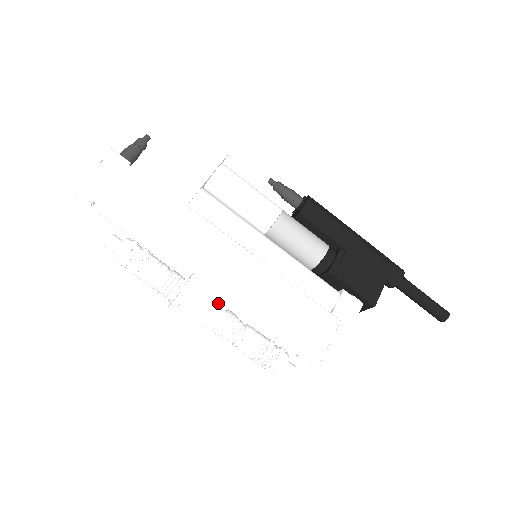
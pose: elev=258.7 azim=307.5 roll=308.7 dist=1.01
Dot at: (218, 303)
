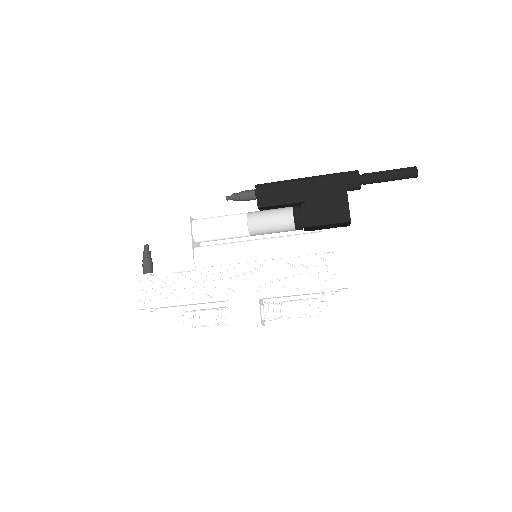
Dot at: (253, 309)
